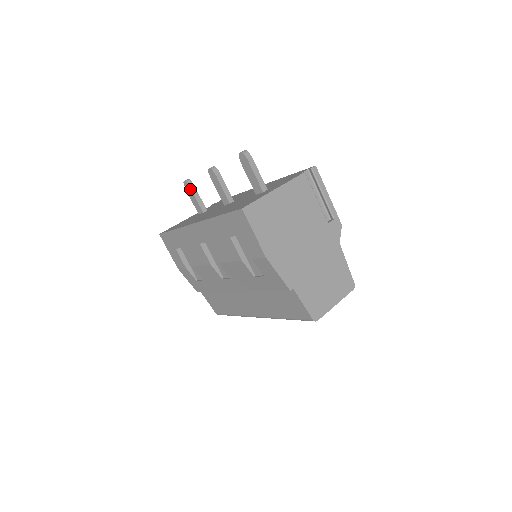
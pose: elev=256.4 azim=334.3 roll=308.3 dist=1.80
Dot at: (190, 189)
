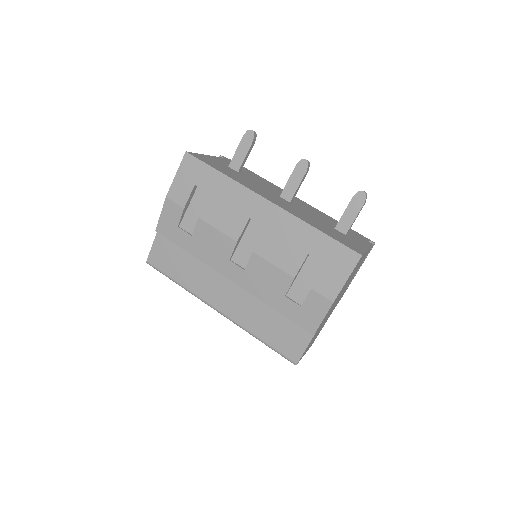
Dot at: (250, 143)
